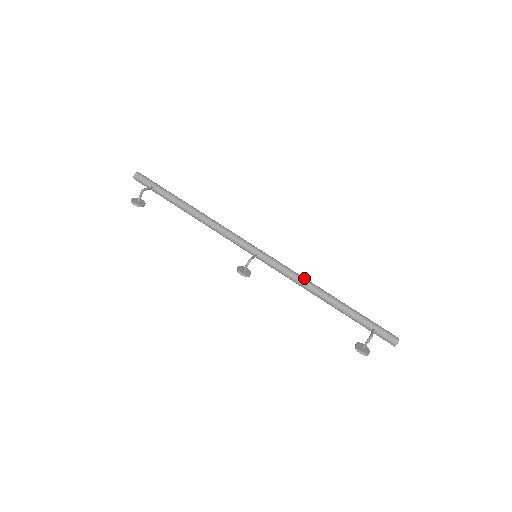
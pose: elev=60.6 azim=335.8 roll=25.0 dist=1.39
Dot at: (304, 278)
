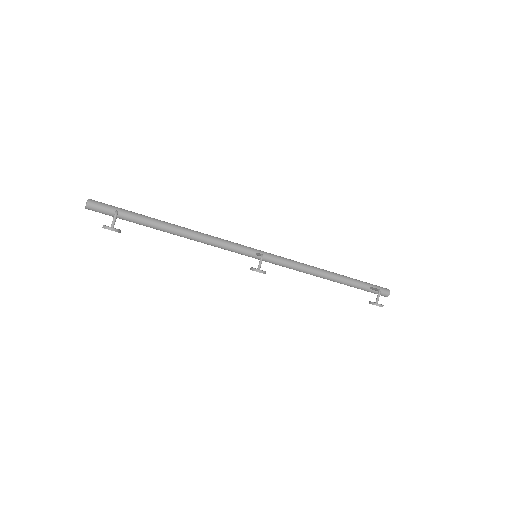
Dot at: occluded
